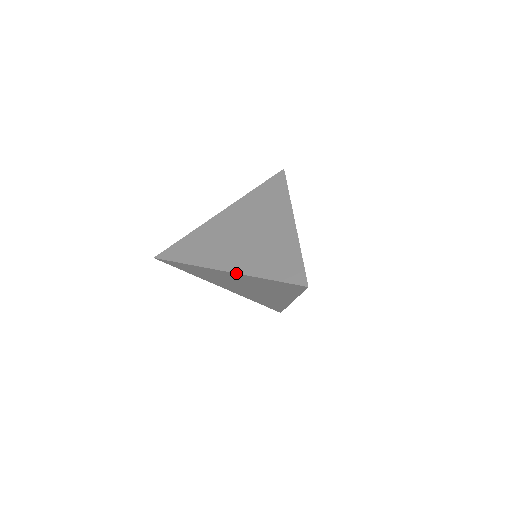
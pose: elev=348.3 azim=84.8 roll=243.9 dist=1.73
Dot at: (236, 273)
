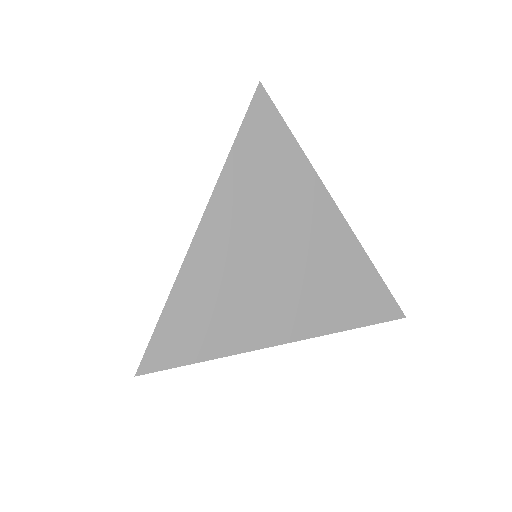
Dot at: occluded
